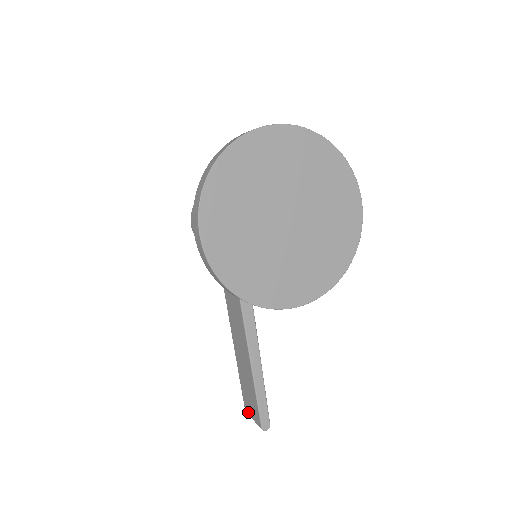
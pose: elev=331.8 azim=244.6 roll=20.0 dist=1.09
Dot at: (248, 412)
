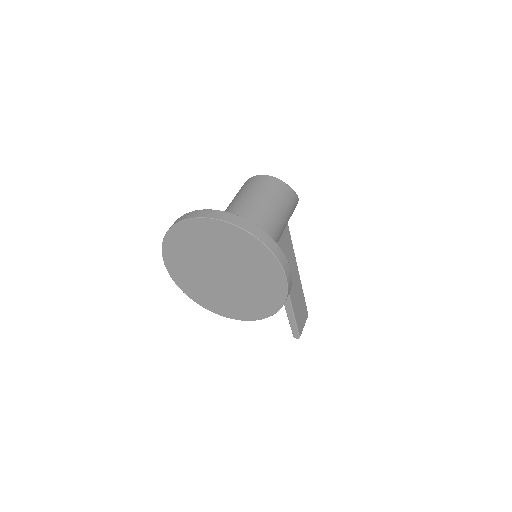
Dot at: occluded
